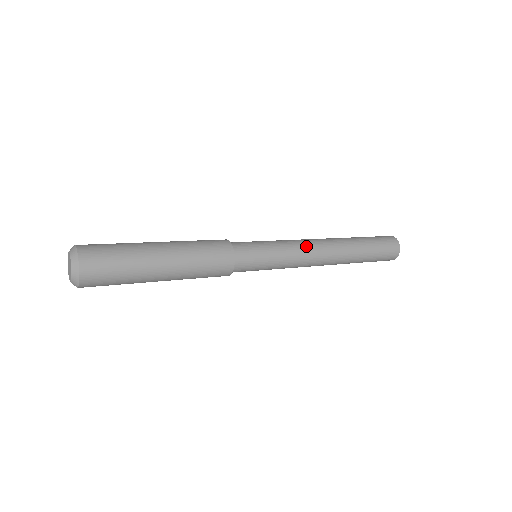
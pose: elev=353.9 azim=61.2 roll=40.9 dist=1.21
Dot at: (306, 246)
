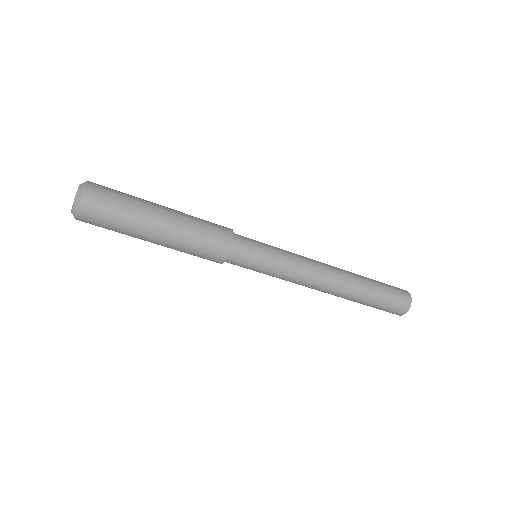
Dot at: occluded
